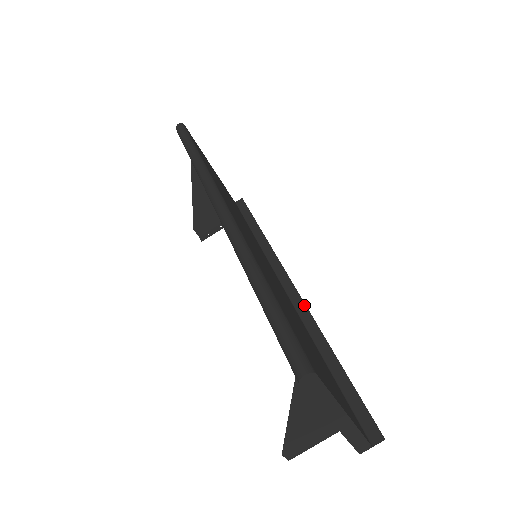
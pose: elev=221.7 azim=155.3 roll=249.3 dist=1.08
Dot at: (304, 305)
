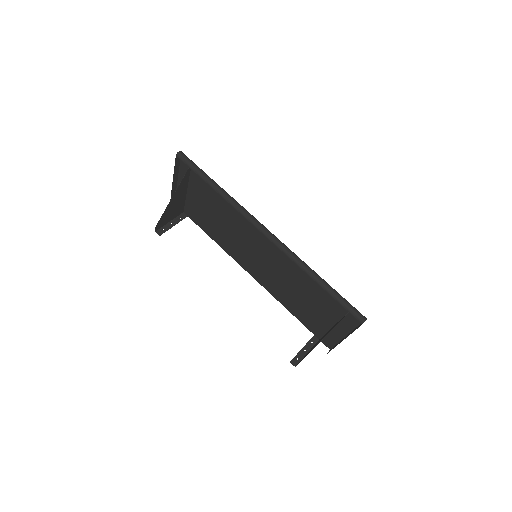
Dot at: occluded
